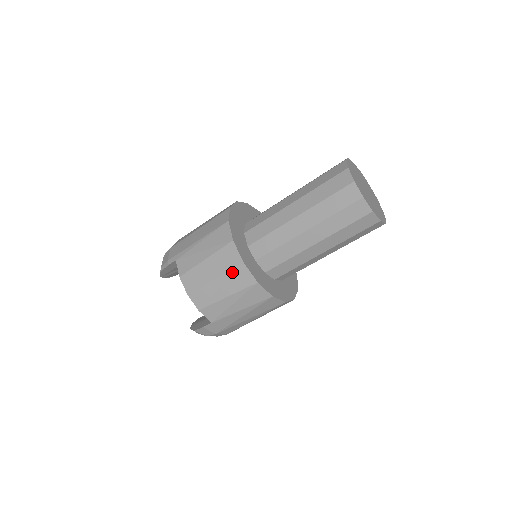
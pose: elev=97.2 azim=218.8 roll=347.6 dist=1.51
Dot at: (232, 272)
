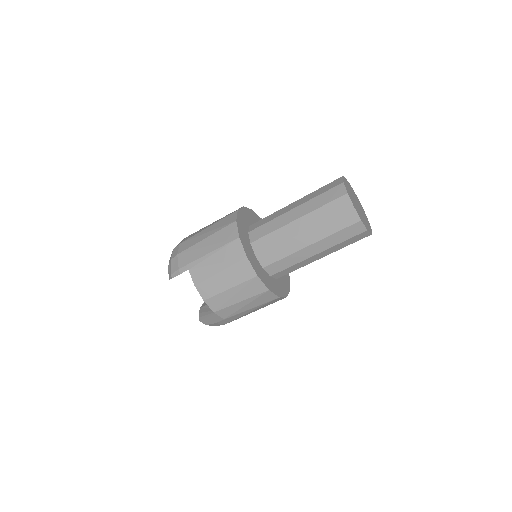
Dot at: (247, 283)
